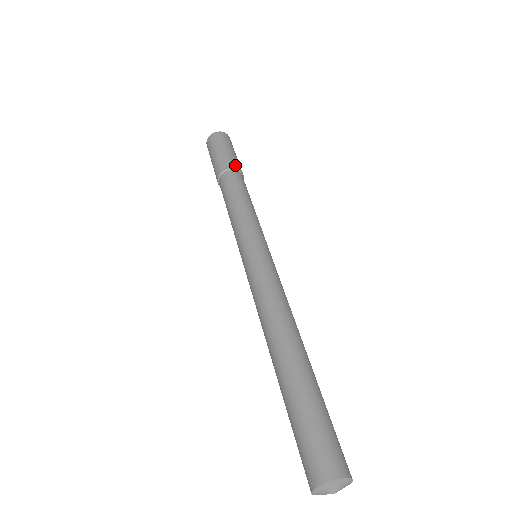
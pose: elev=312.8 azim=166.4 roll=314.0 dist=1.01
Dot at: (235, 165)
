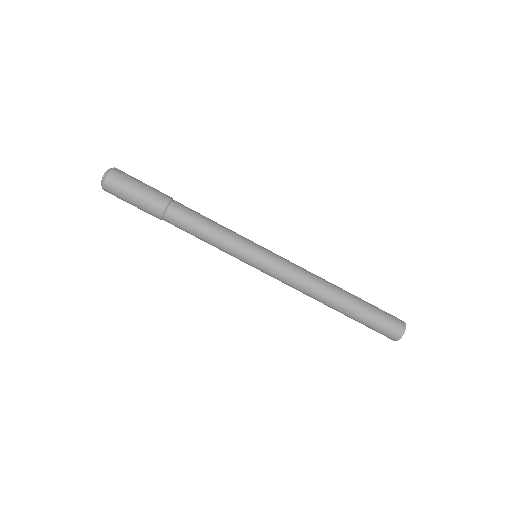
Dot at: (163, 201)
